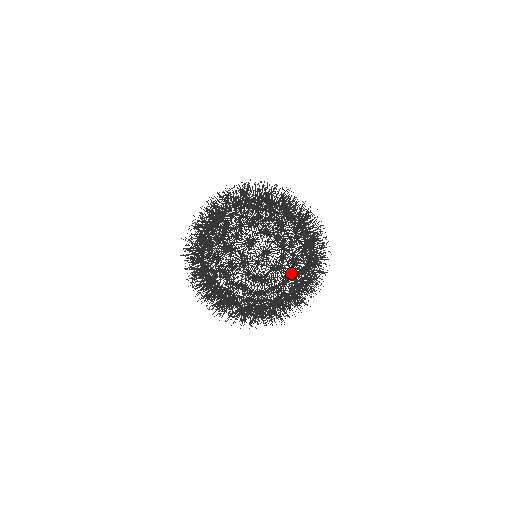
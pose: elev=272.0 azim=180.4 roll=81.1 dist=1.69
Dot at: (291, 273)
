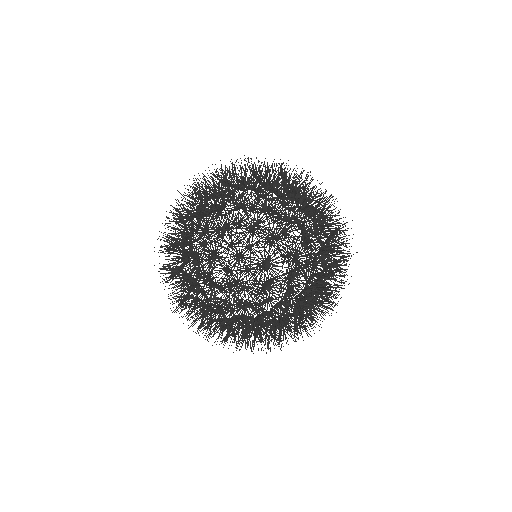
Dot at: occluded
